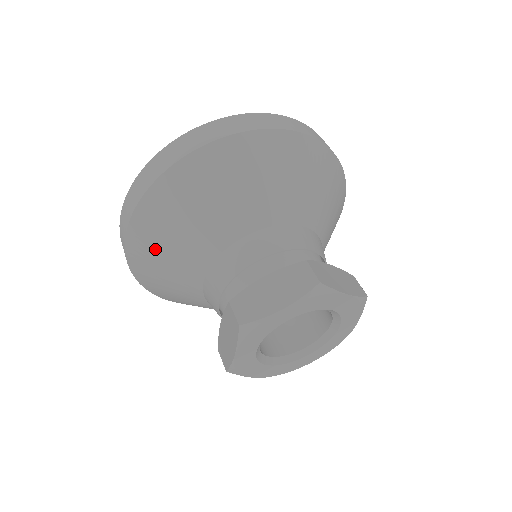
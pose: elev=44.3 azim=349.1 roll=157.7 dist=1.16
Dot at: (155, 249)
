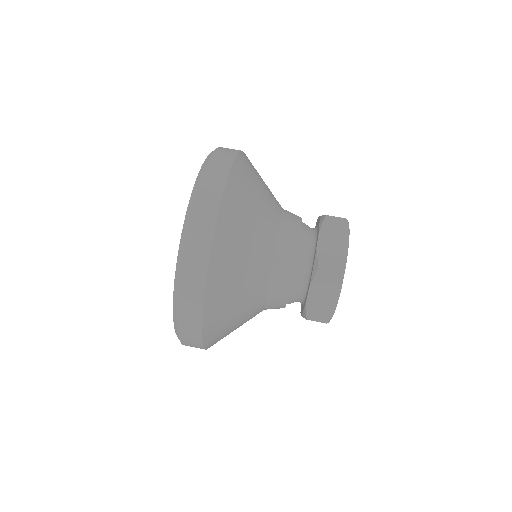
Dot at: (230, 288)
